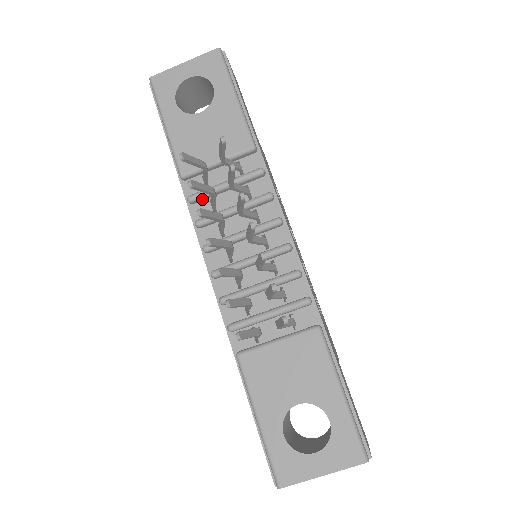
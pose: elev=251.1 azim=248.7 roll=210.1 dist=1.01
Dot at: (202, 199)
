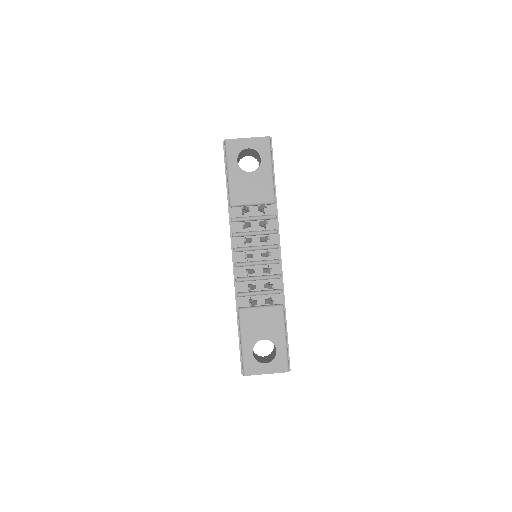
Dot at: (239, 221)
